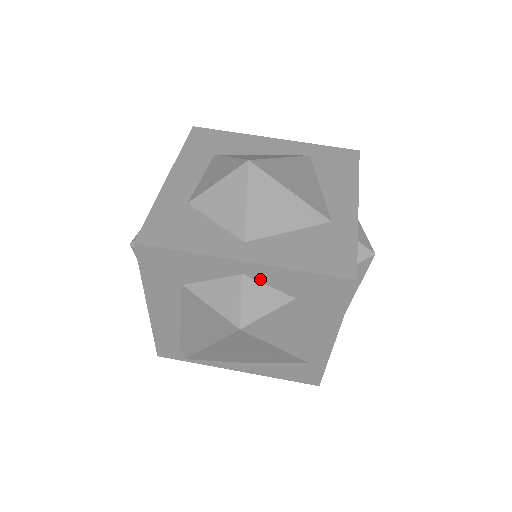
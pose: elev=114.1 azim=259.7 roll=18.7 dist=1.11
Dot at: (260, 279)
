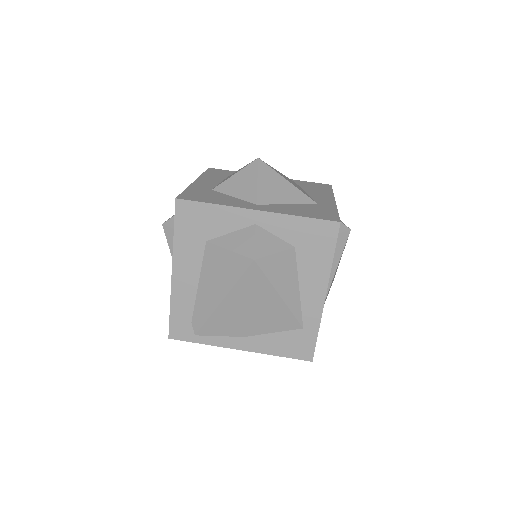
Dot at: (268, 228)
